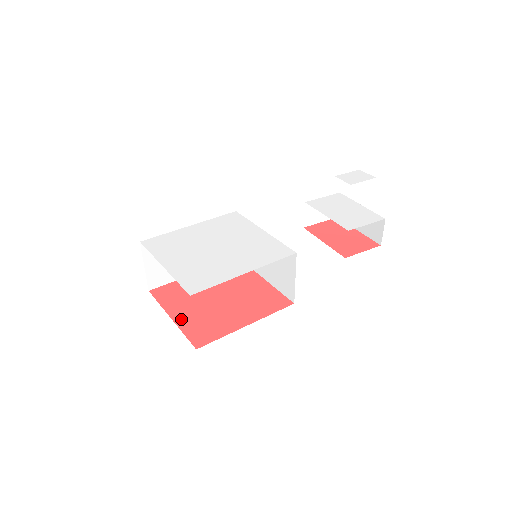
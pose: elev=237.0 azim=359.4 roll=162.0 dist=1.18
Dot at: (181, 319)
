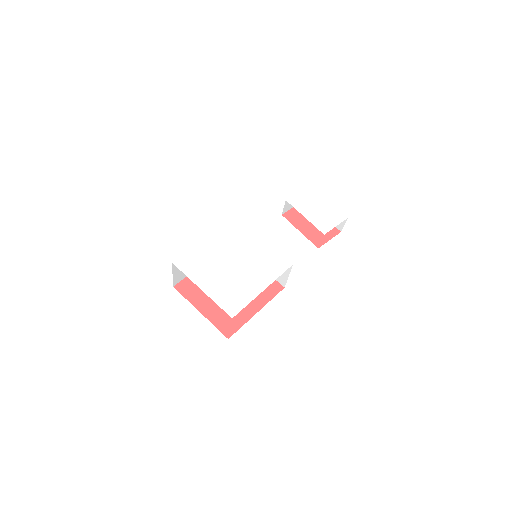
Dot at: (208, 313)
